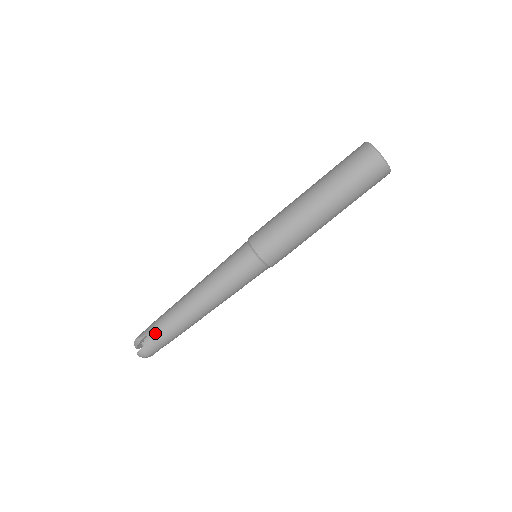
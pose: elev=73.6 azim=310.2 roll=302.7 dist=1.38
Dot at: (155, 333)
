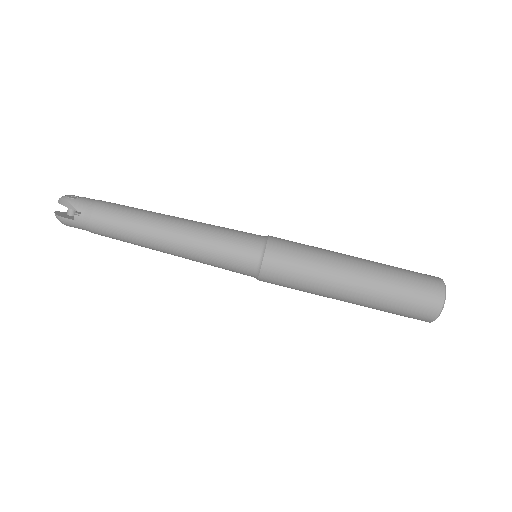
Dot at: (93, 222)
